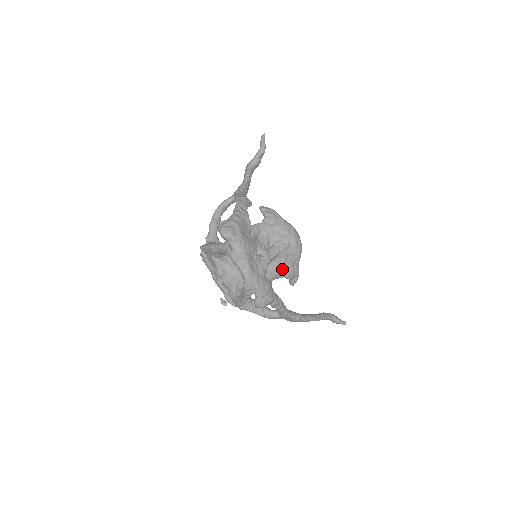
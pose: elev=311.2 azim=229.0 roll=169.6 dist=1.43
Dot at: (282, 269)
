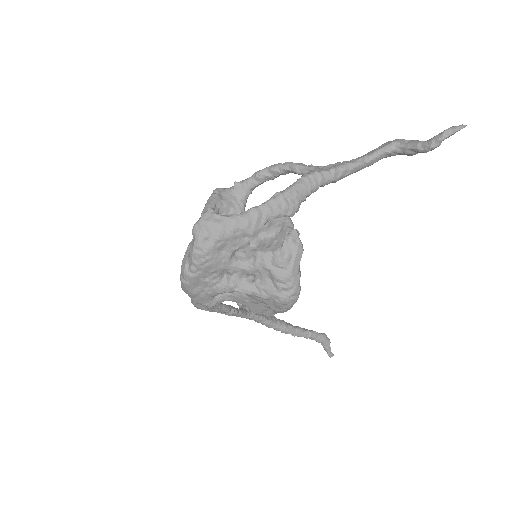
Dot at: (246, 303)
